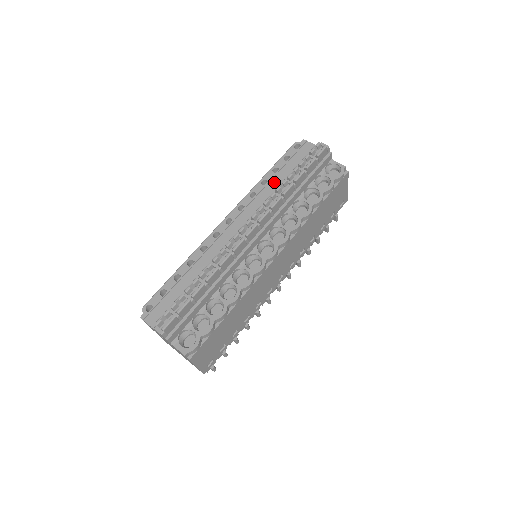
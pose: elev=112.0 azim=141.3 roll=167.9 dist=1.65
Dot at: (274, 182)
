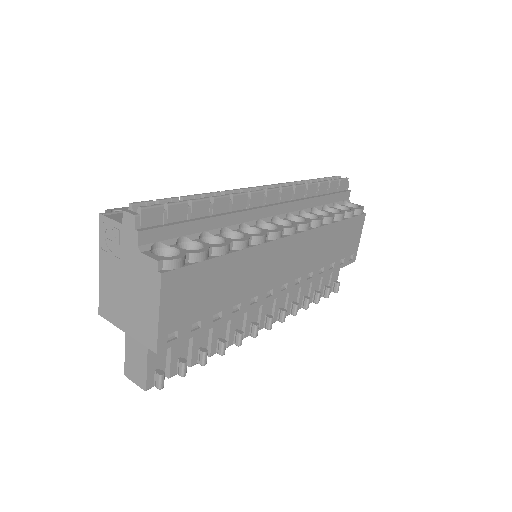
Dot at: occluded
